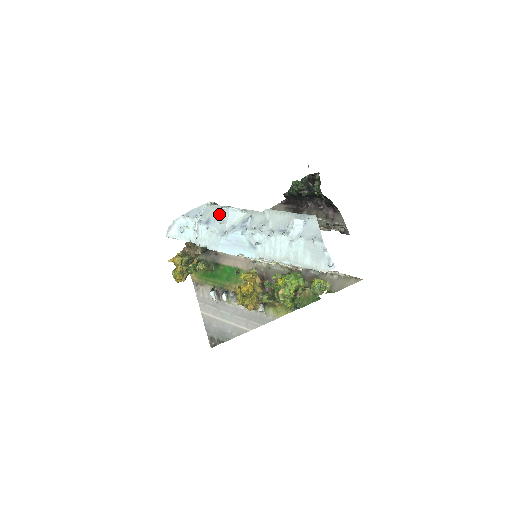
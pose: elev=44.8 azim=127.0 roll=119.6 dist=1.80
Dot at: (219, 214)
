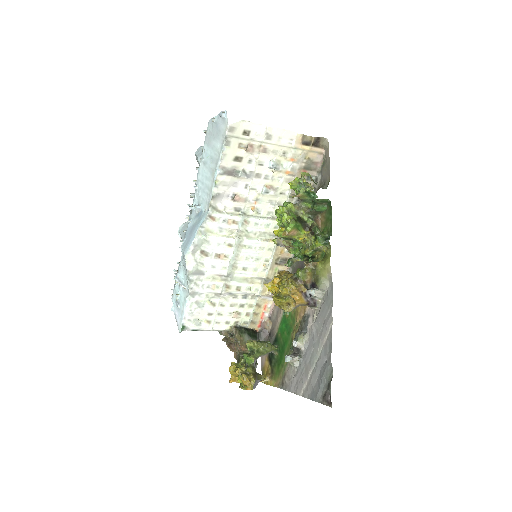
Dot at: occluded
